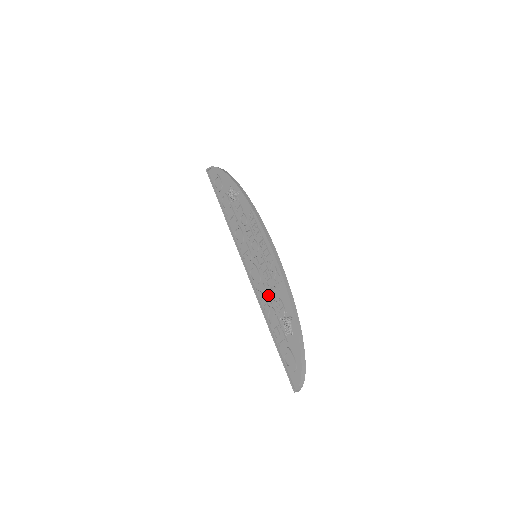
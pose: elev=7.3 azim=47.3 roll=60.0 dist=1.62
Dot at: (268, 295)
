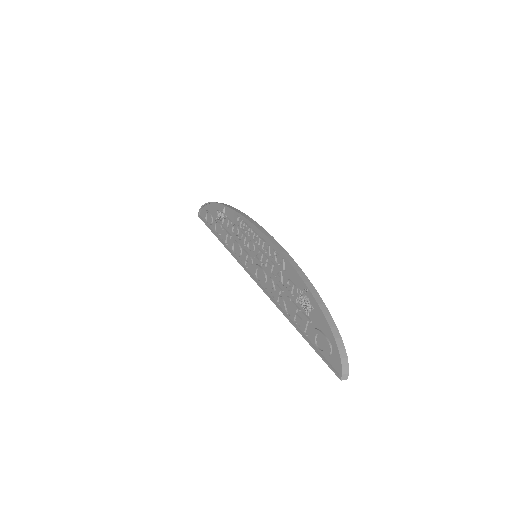
Dot at: (277, 285)
